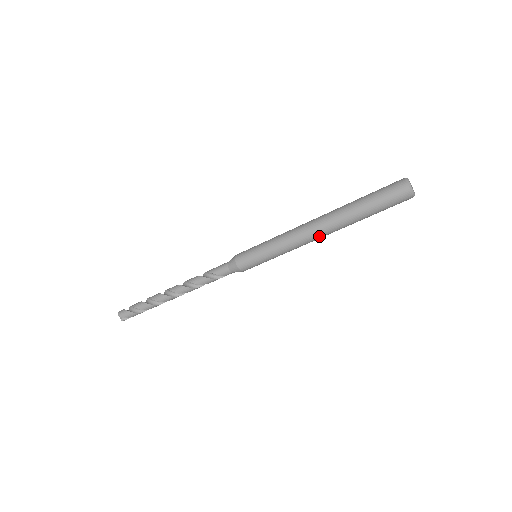
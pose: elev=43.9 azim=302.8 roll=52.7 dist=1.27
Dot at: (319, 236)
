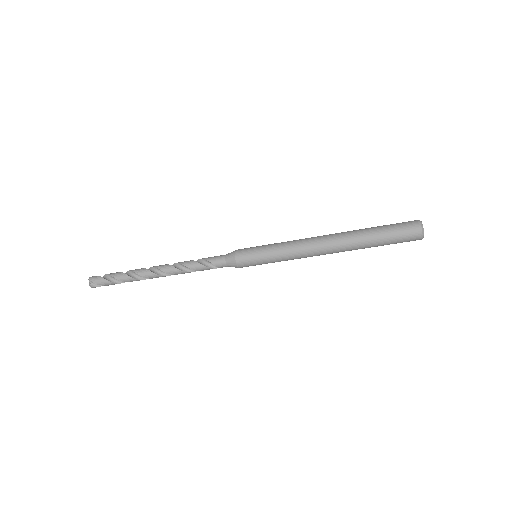
Dot at: (325, 250)
